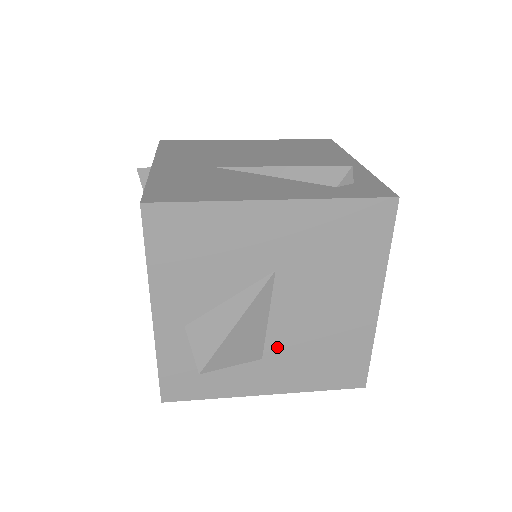
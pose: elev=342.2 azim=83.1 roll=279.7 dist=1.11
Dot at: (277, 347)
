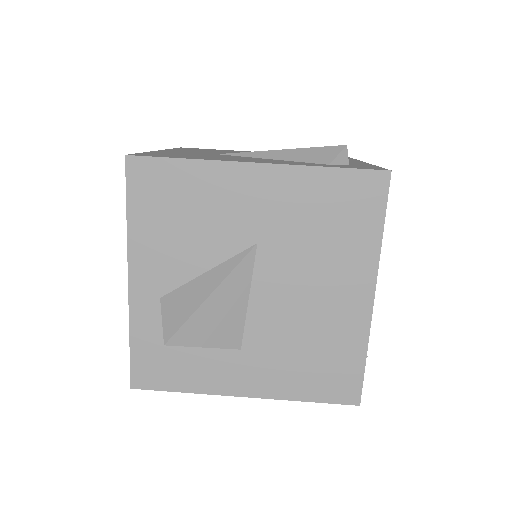
Dot at: (258, 337)
